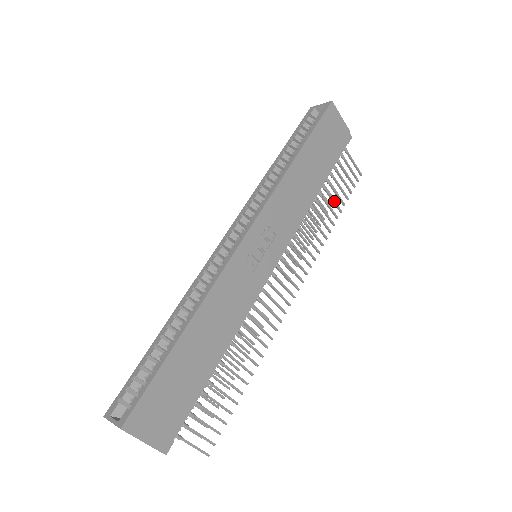
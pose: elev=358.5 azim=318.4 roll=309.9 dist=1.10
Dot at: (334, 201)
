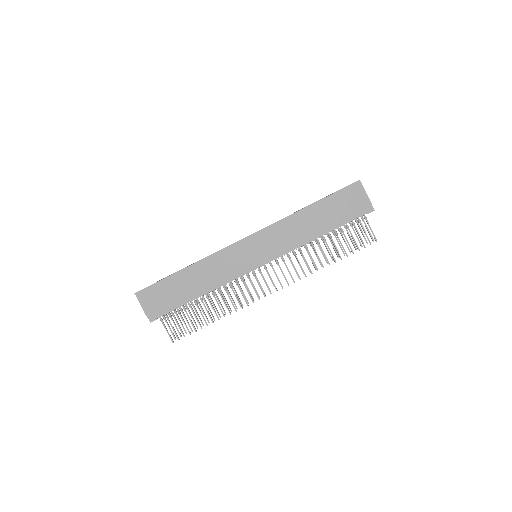
Dot at: (336, 248)
